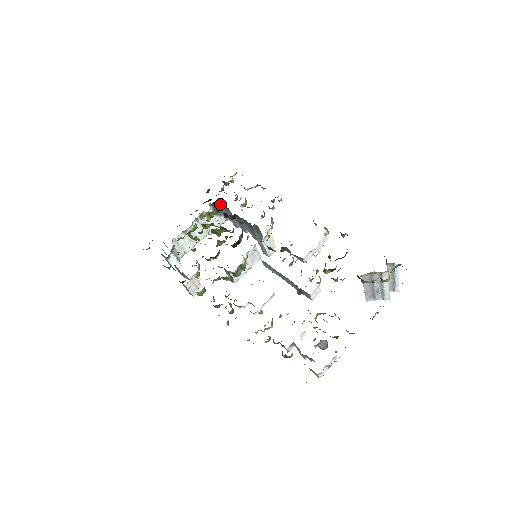
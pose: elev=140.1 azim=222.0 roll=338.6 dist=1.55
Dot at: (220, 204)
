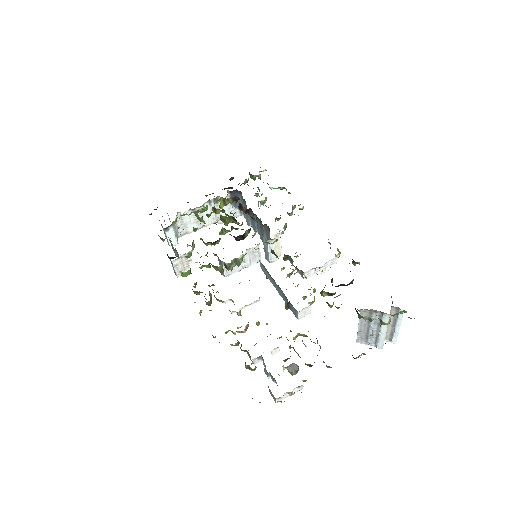
Dot at: (239, 195)
